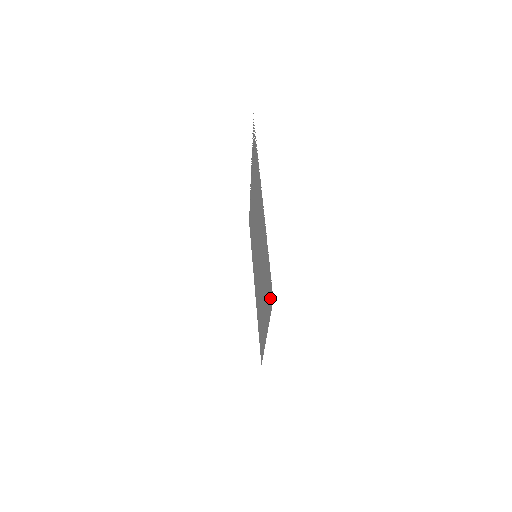
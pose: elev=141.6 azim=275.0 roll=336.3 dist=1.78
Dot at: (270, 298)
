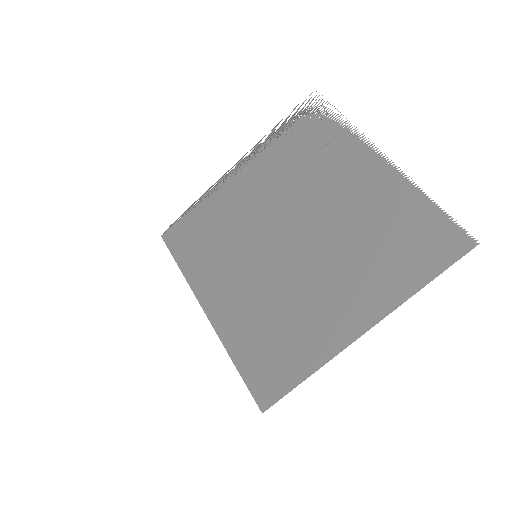
Dot at: (445, 252)
